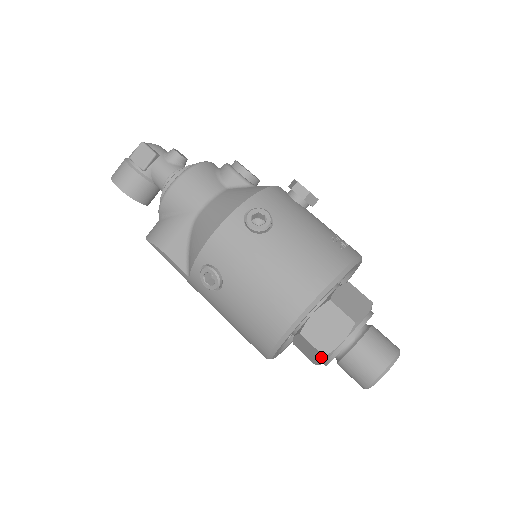
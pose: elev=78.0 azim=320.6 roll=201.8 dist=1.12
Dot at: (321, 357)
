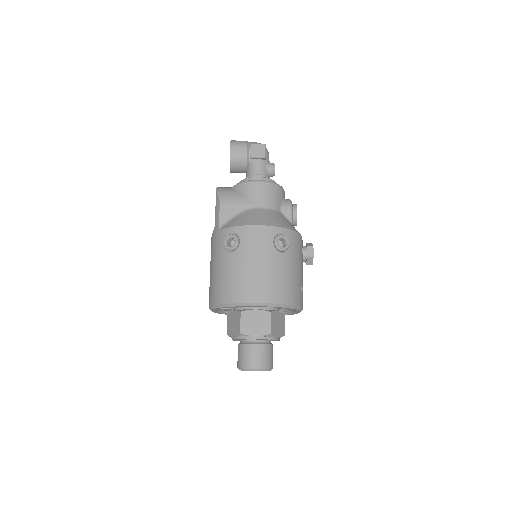
Dot at: (238, 332)
